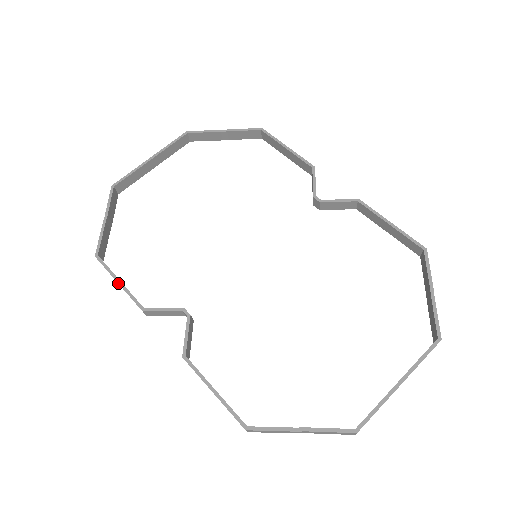
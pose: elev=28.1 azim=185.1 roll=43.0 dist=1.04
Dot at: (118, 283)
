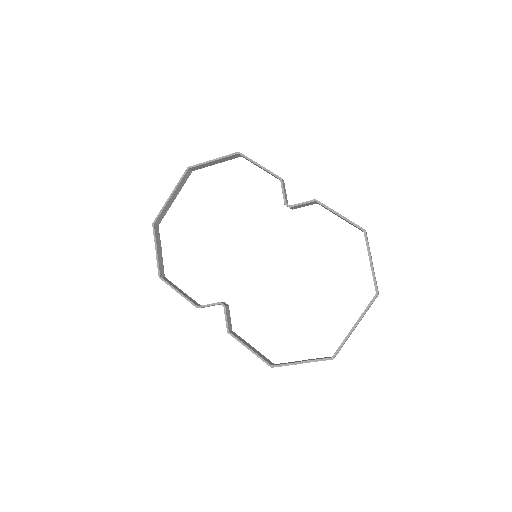
Dot at: occluded
